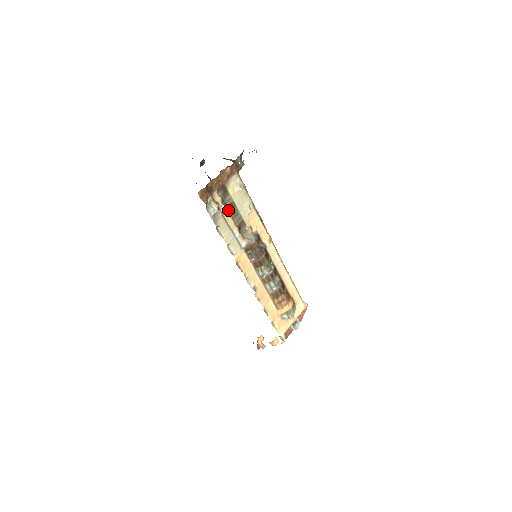
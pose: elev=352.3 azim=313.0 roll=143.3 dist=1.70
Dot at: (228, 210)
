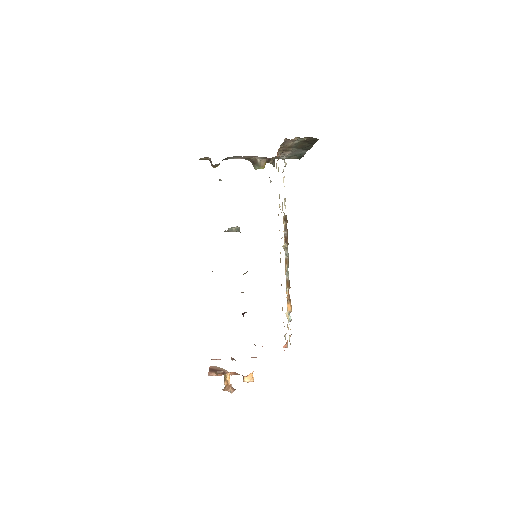
Dot at: occluded
